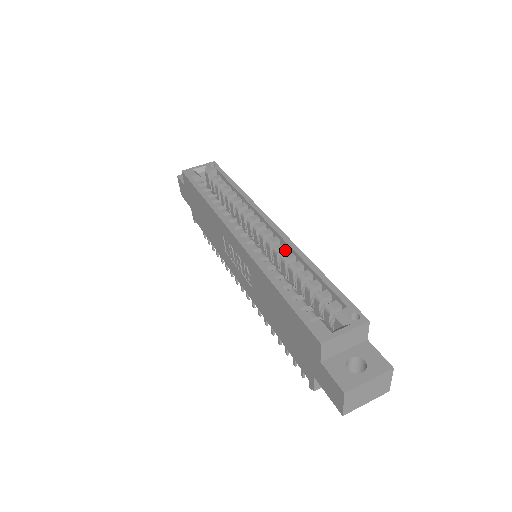
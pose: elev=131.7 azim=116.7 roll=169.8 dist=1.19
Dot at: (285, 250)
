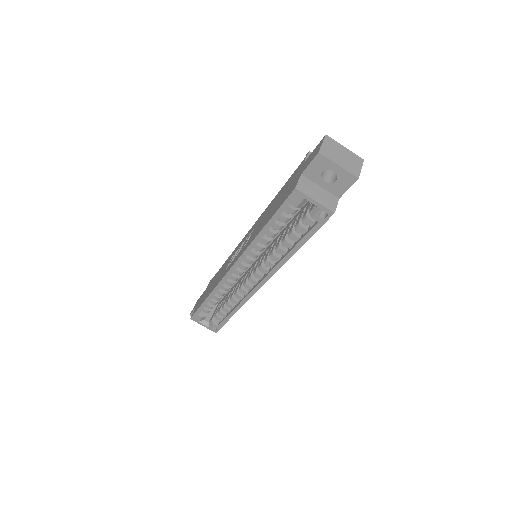
Dot at: (244, 293)
